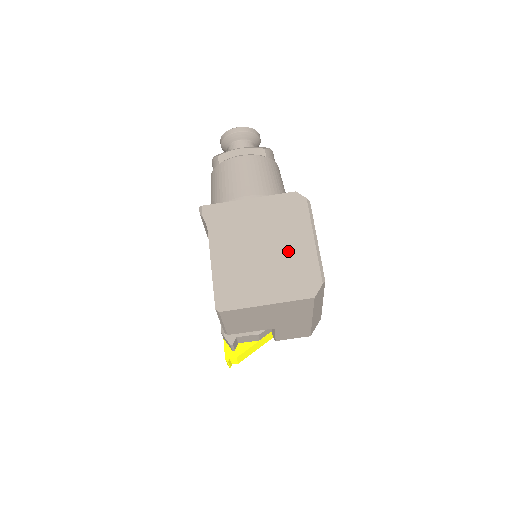
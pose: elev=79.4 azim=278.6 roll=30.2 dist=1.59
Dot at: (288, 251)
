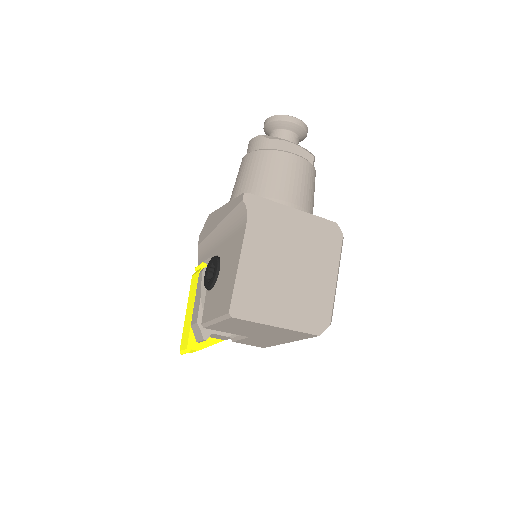
Dot at: (312, 280)
